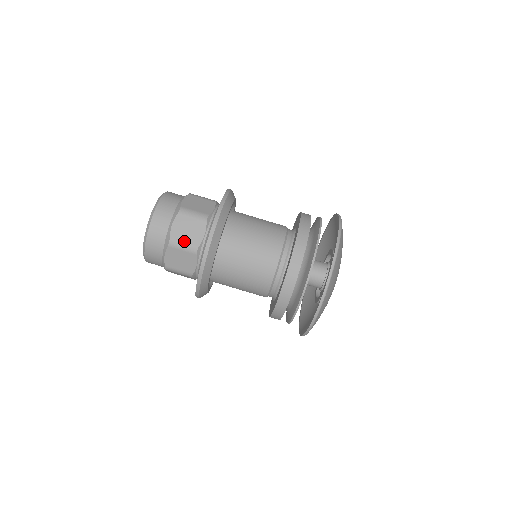
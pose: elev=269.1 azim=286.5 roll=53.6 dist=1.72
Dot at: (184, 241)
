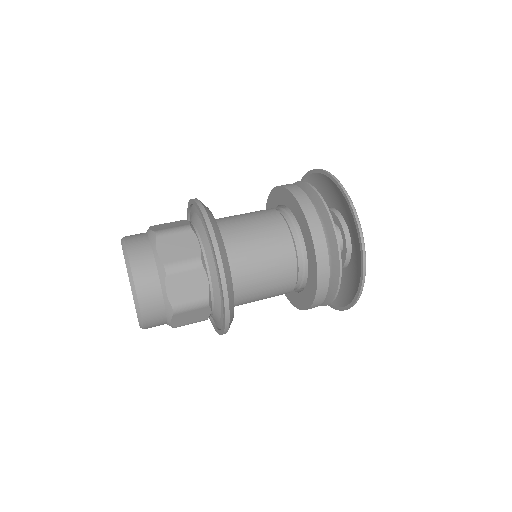
Dot at: (181, 259)
